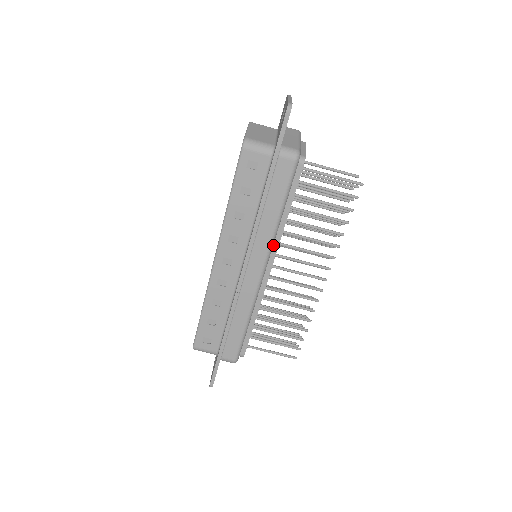
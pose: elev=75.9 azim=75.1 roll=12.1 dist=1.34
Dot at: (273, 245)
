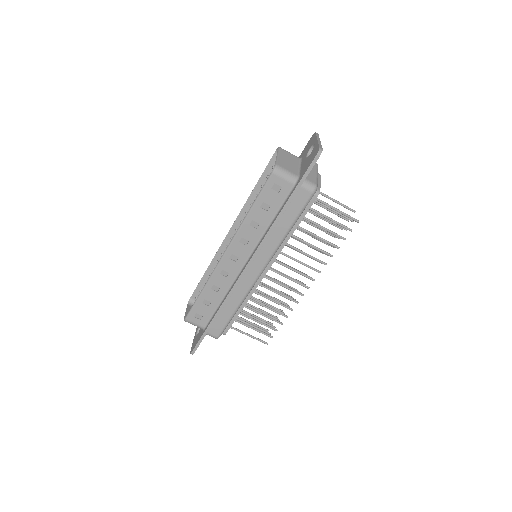
Dot at: (275, 253)
